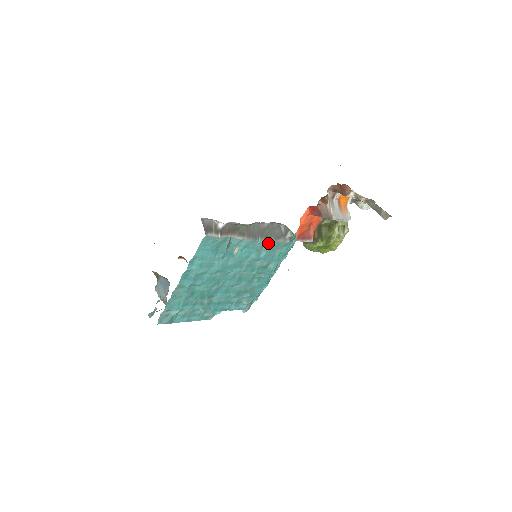
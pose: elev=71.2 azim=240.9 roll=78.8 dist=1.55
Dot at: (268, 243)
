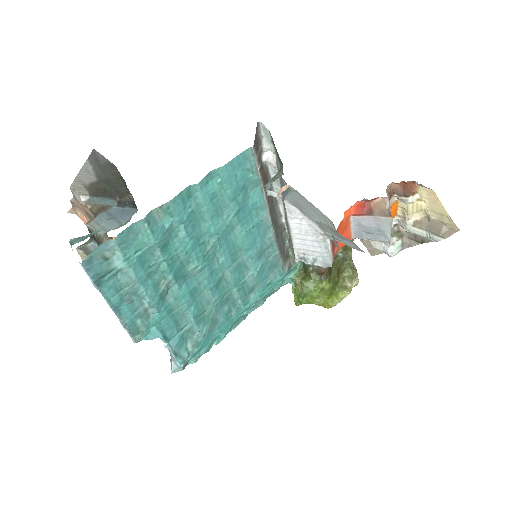
Dot at: (273, 249)
